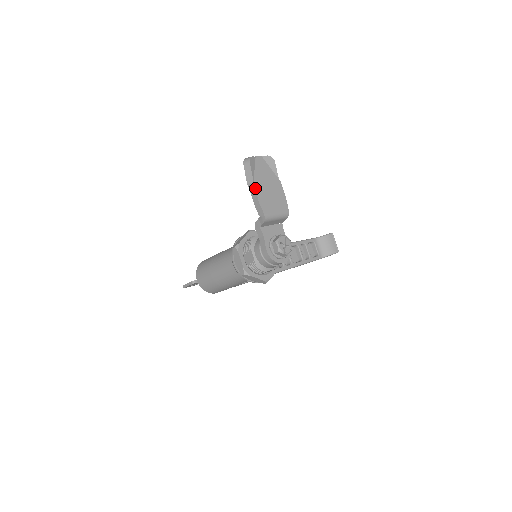
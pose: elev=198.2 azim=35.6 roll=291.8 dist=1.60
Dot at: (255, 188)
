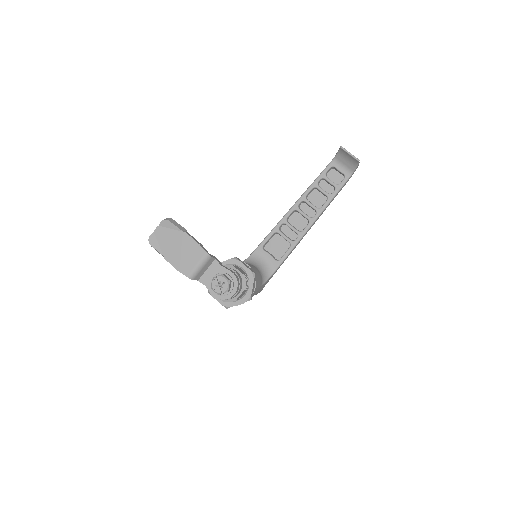
Dot at: (167, 260)
